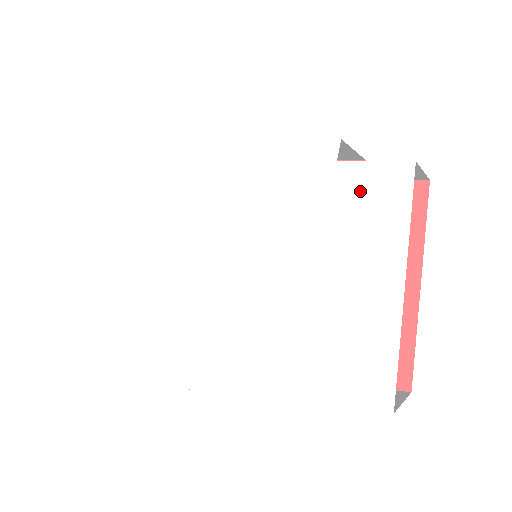
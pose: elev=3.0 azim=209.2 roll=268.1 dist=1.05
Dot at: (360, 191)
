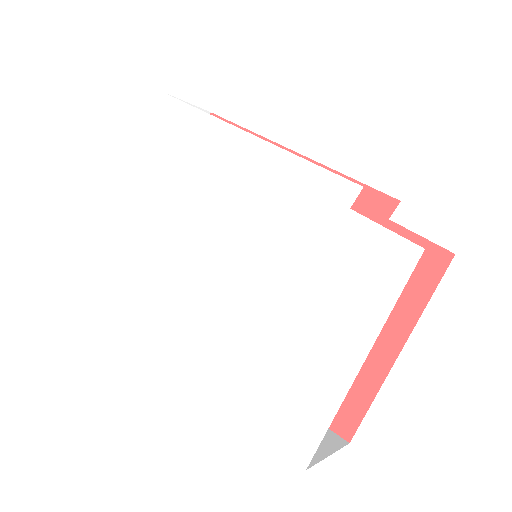
Dot at: (359, 252)
